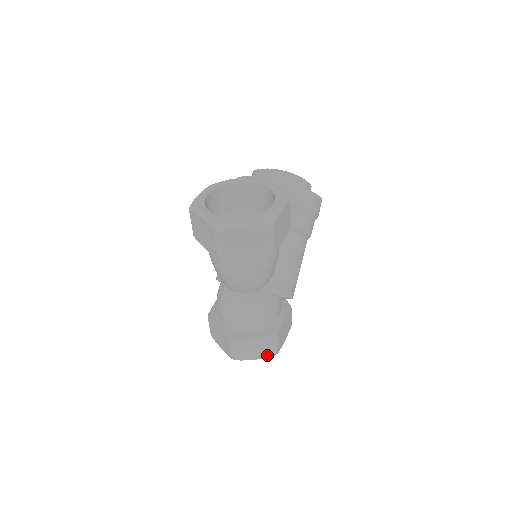
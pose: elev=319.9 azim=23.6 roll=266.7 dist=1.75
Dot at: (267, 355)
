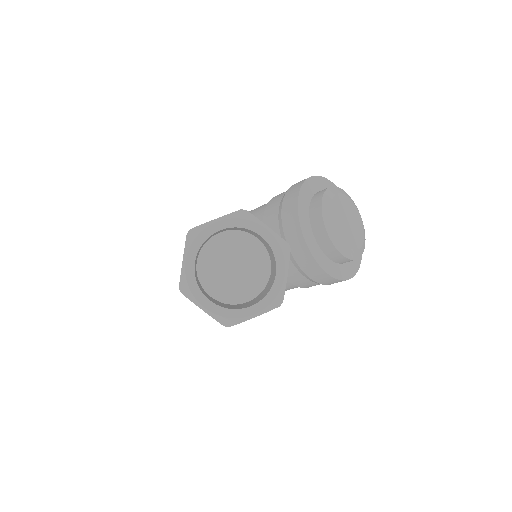
Dot at: occluded
